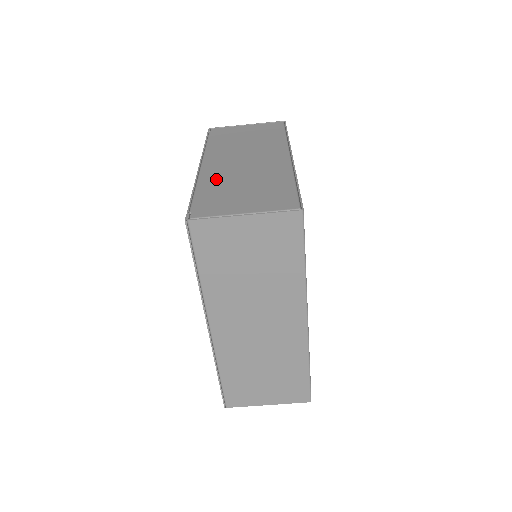
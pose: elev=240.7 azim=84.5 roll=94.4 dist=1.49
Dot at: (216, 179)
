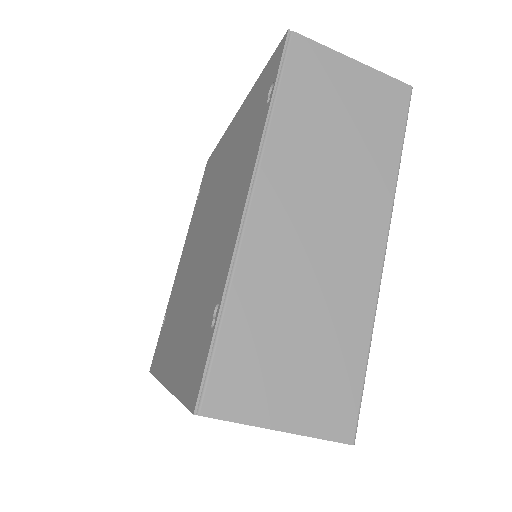
Dot at: occluded
